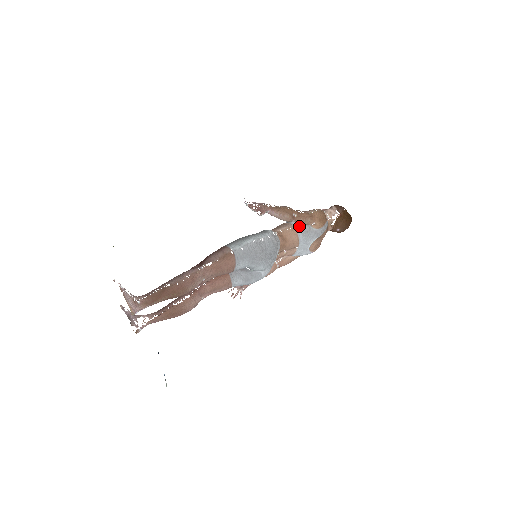
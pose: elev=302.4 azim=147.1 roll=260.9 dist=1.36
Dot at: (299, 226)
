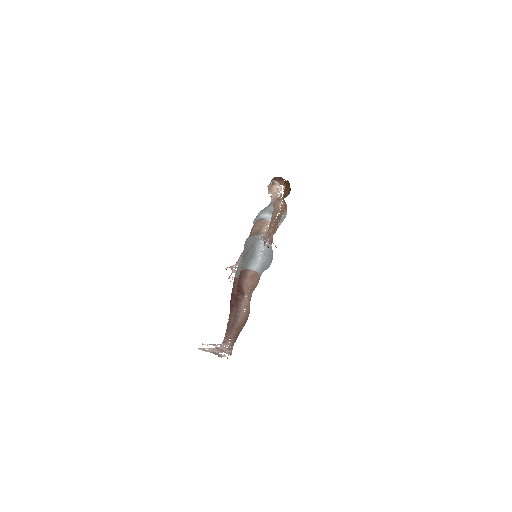
Dot at: (274, 220)
